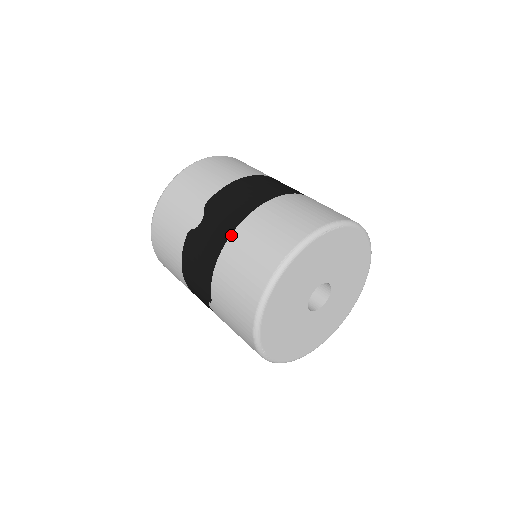
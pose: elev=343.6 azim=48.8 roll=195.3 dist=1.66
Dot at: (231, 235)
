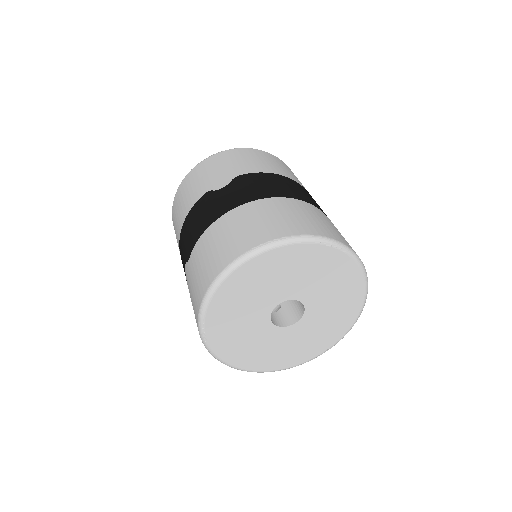
Dot at: (240, 206)
